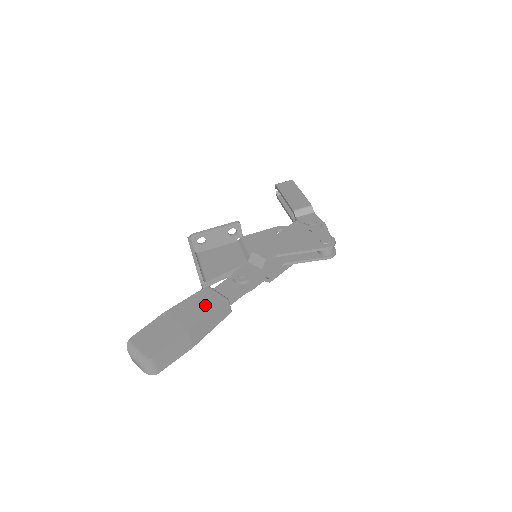
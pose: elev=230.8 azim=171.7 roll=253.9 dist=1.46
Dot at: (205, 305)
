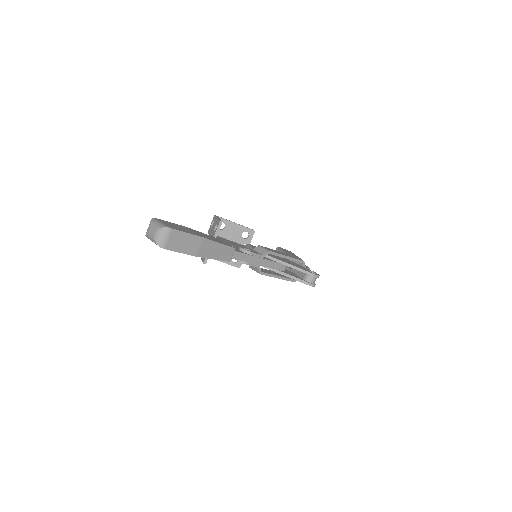
Dot at: (217, 240)
